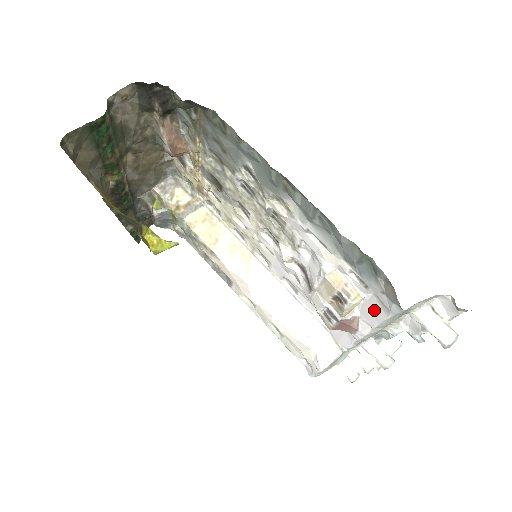
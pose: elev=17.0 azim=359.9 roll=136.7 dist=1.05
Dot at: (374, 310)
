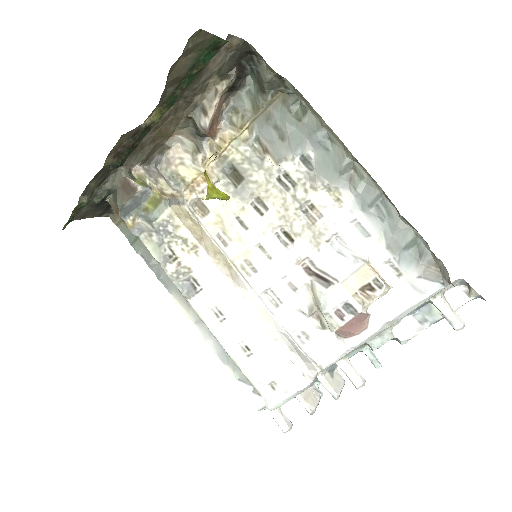
Dot at: (398, 300)
